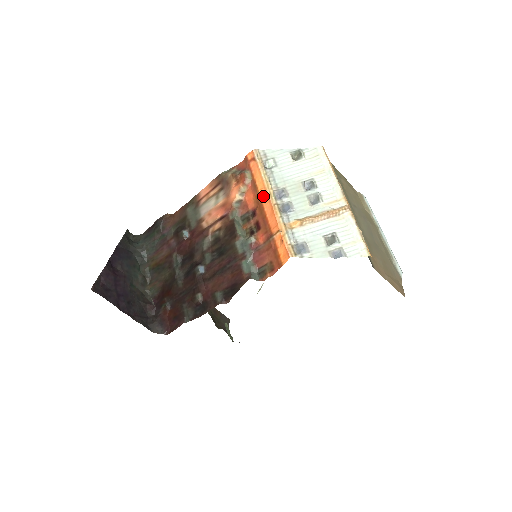
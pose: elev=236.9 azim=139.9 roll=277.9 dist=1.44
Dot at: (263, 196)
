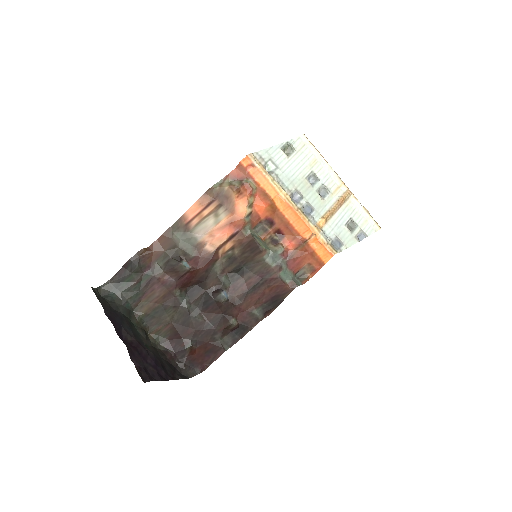
Dot at: (279, 204)
